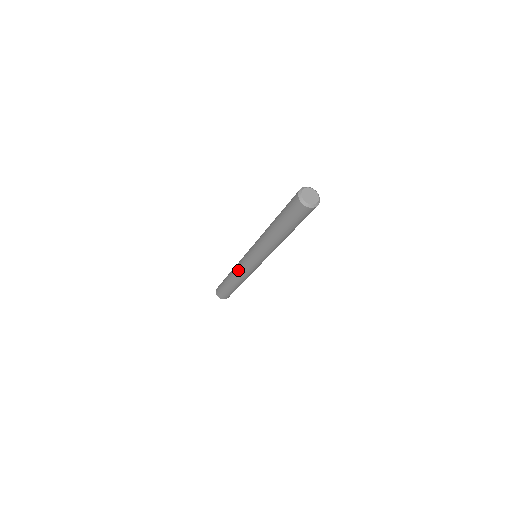
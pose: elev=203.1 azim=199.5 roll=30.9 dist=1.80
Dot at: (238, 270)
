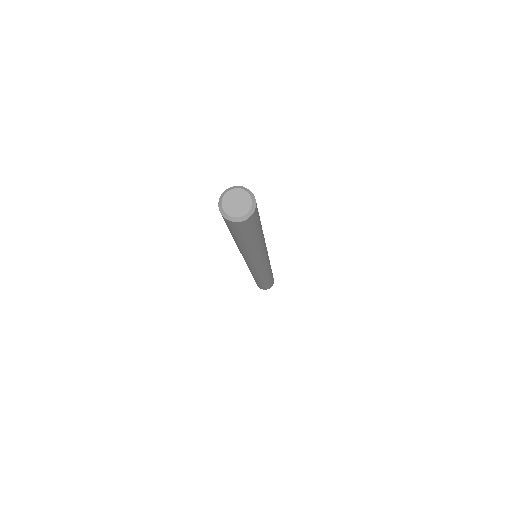
Dot at: occluded
